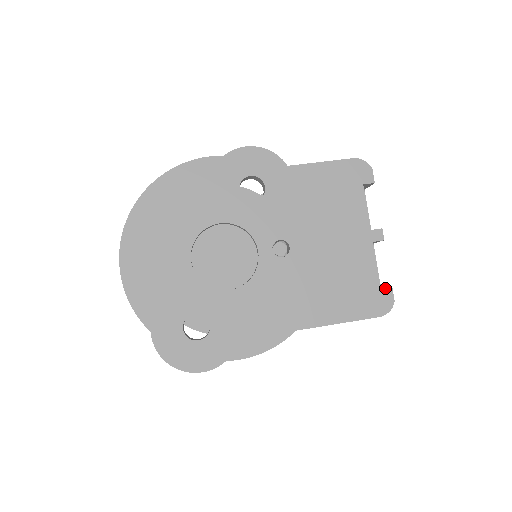
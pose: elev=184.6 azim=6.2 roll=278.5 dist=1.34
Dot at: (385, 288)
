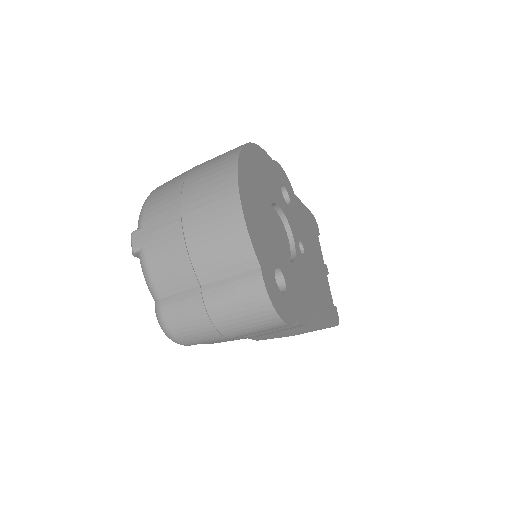
Dot at: (335, 306)
